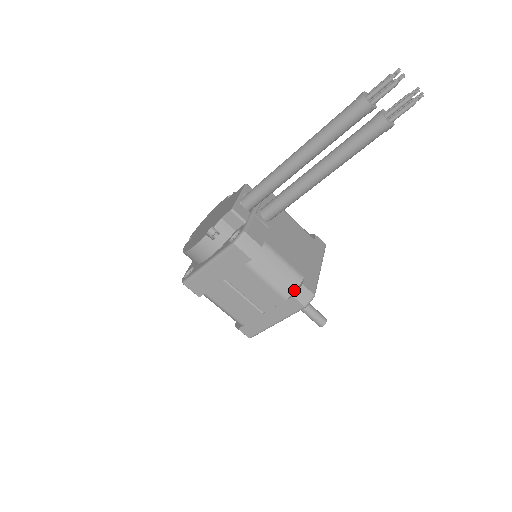
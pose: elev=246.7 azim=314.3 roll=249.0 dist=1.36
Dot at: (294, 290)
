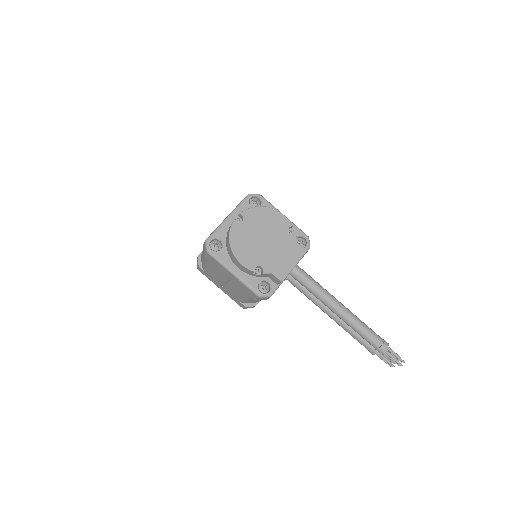
Dot at: (249, 303)
